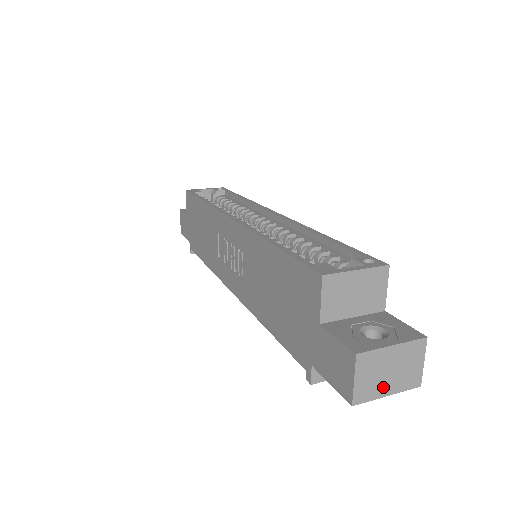
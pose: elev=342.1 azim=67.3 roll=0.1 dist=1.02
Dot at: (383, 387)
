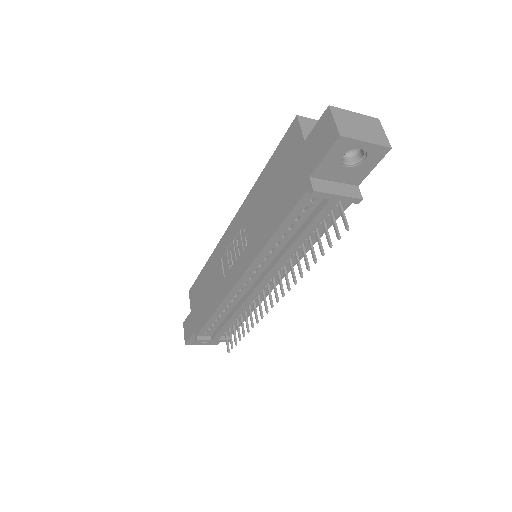
Dot at: (360, 135)
